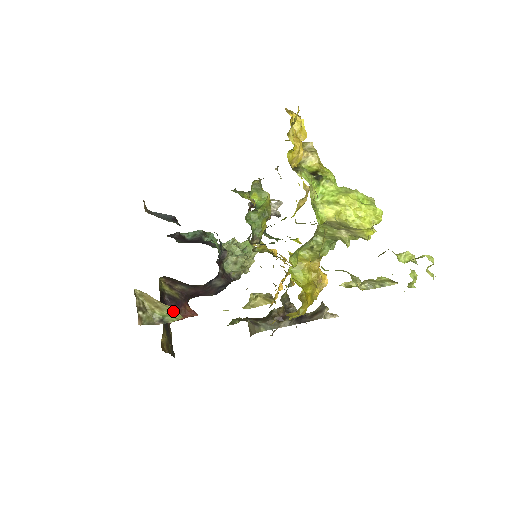
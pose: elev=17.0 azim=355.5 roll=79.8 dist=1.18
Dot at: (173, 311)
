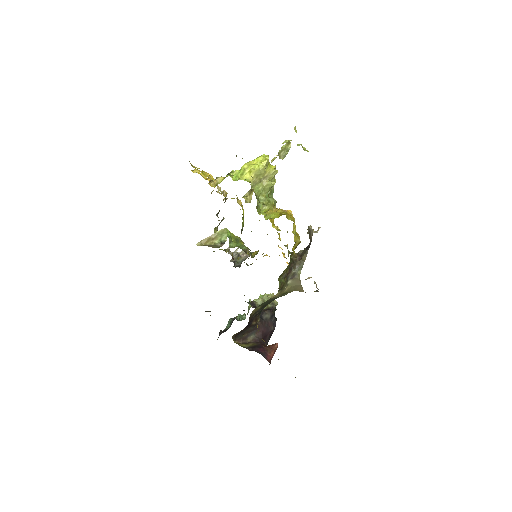
Dot at: (220, 232)
